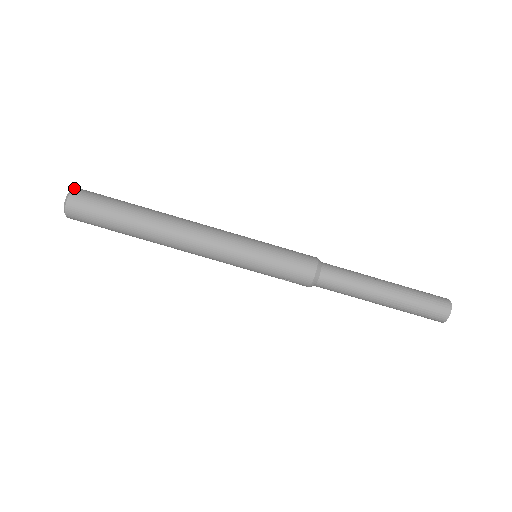
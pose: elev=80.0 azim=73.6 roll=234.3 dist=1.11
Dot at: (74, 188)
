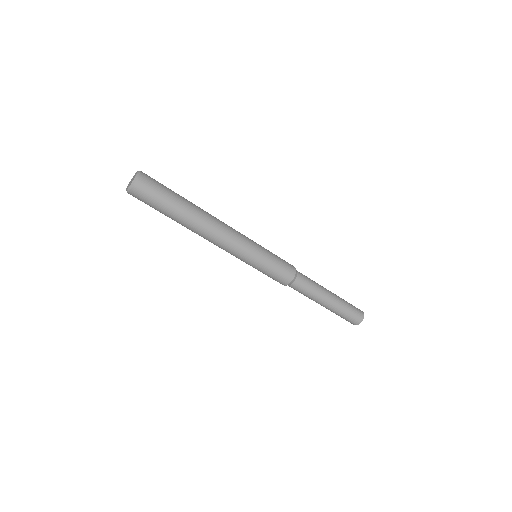
Dot at: (136, 181)
